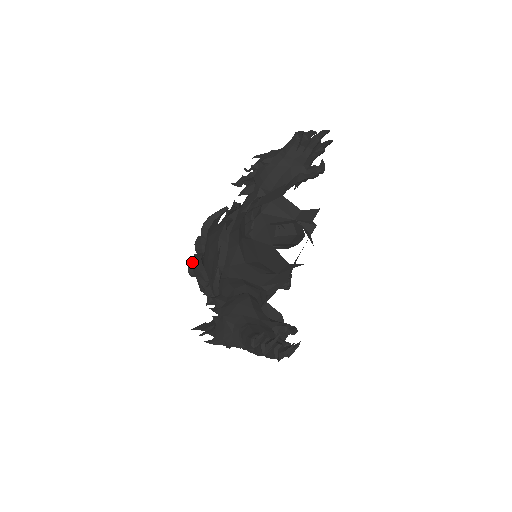
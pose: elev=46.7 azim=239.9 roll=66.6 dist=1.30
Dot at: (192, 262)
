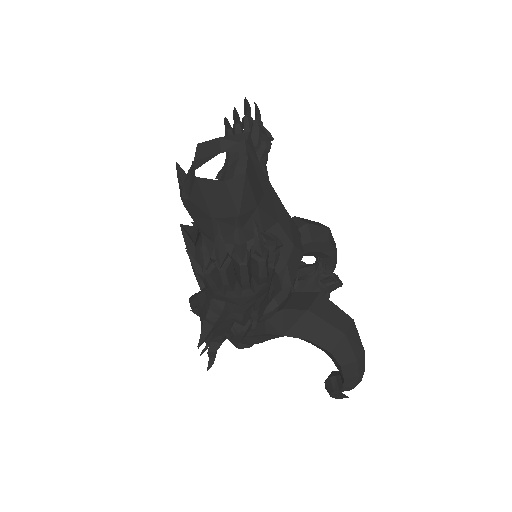
Dot at: occluded
